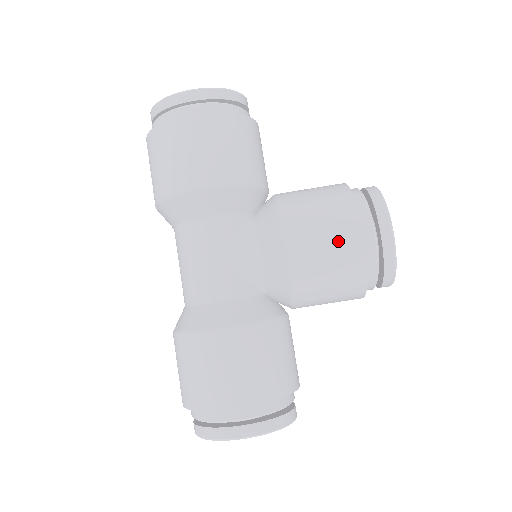
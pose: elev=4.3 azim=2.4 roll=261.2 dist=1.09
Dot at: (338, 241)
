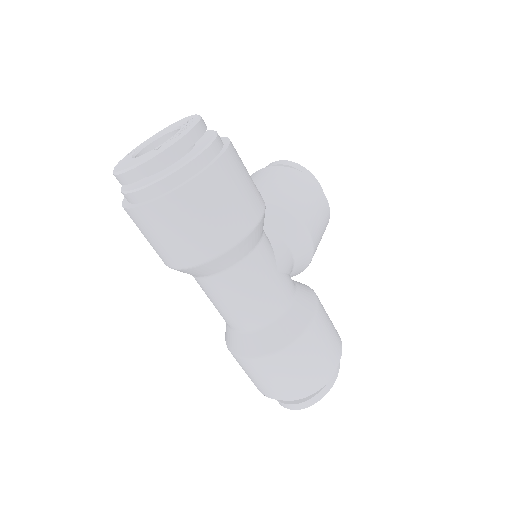
Dot at: (322, 210)
